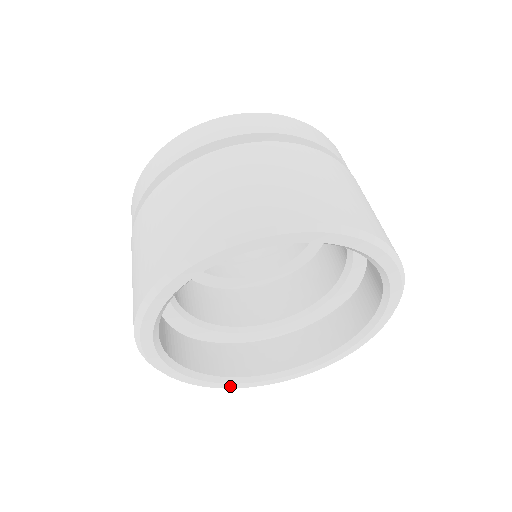
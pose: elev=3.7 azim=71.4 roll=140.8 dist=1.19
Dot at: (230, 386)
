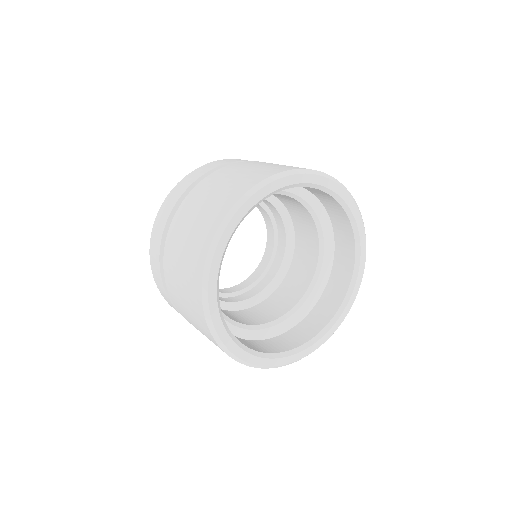
Dot at: (259, 362)
